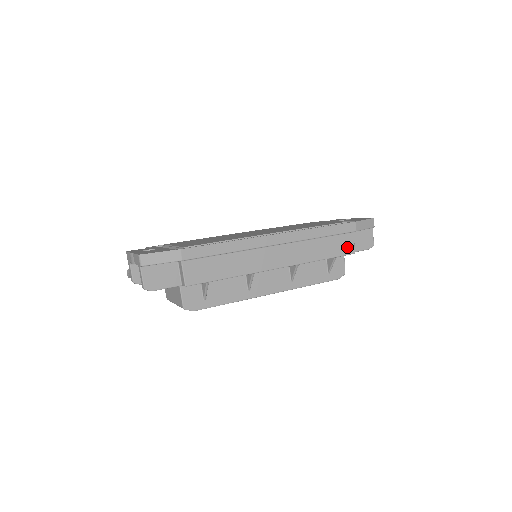
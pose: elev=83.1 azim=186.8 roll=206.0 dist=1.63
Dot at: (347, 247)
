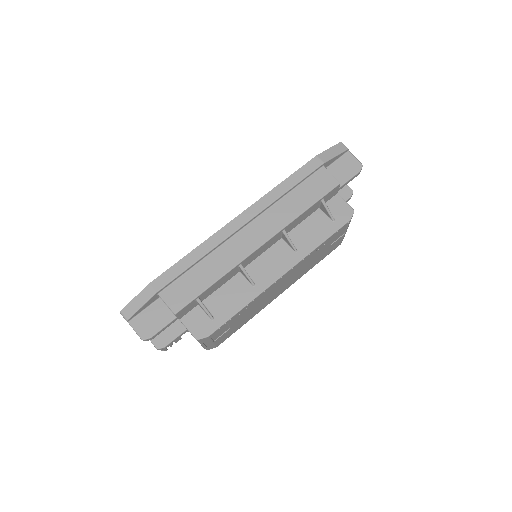
Dot at: (326, 183)
